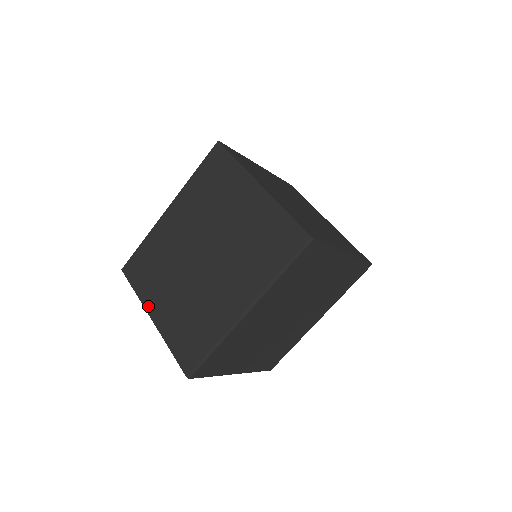
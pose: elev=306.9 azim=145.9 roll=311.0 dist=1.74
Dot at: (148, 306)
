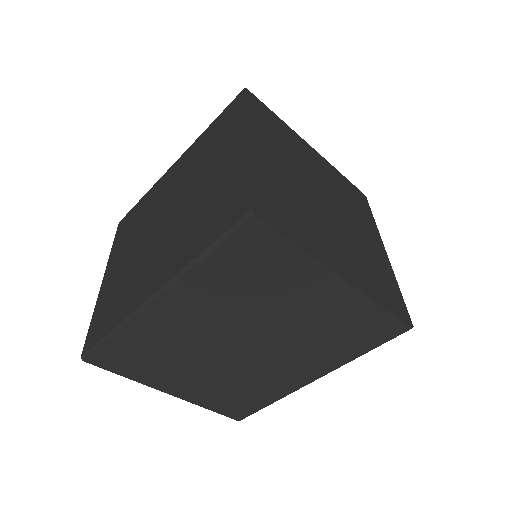
Dot at: (109, 265)
